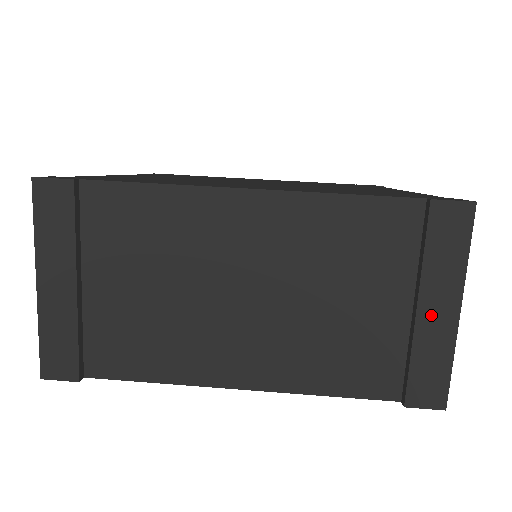
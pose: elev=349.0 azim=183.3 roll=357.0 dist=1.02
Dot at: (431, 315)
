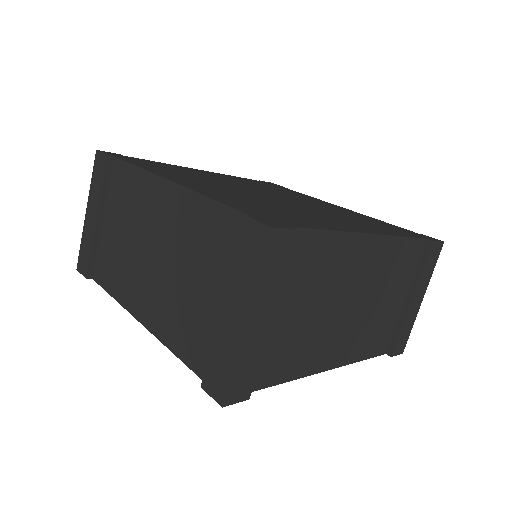
Dot at: (414, 304)
